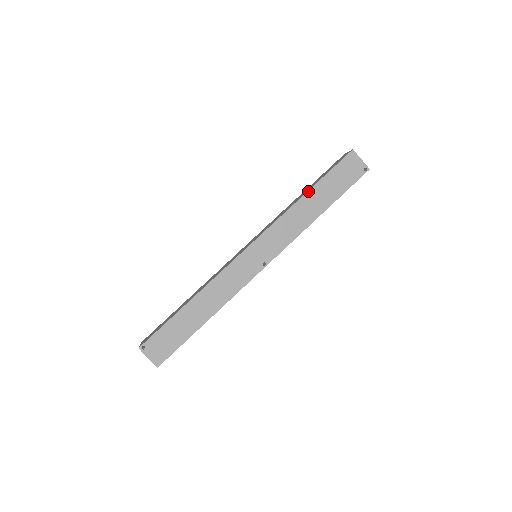
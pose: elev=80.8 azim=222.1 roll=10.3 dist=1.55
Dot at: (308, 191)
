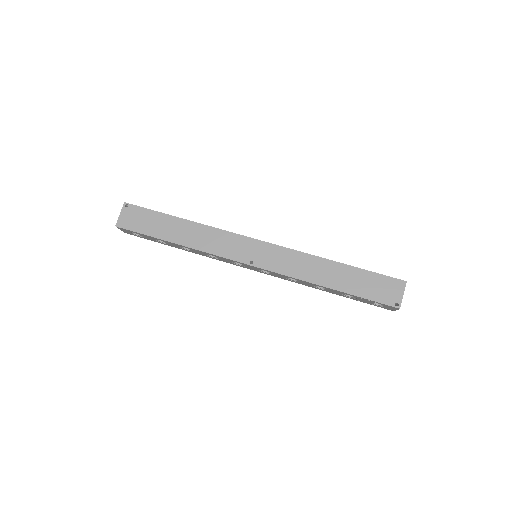
Dot at: (341, 263)
